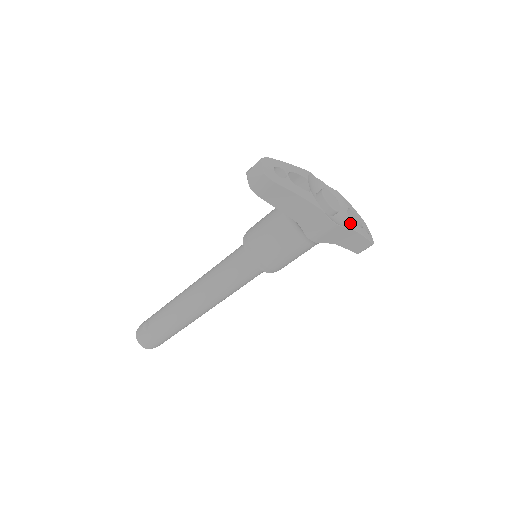
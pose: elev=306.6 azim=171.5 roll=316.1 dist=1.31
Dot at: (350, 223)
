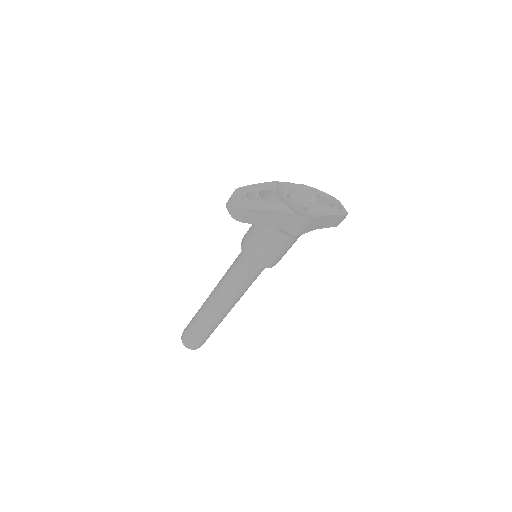
Dot at: (322, 210)
